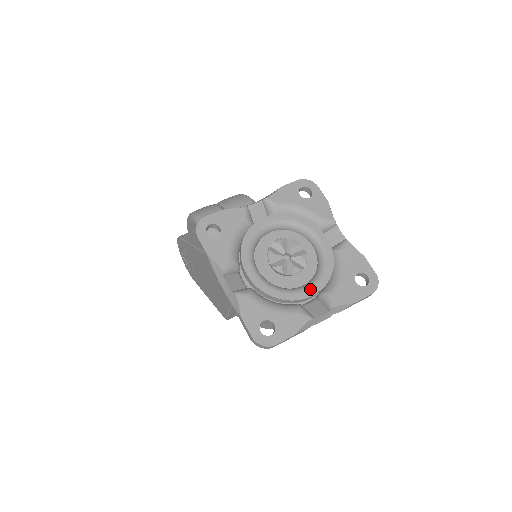
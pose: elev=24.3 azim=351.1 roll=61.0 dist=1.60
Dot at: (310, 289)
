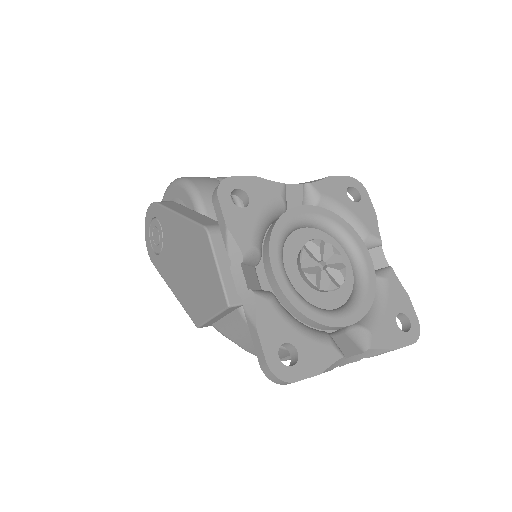
Dot at: (346, 316)
